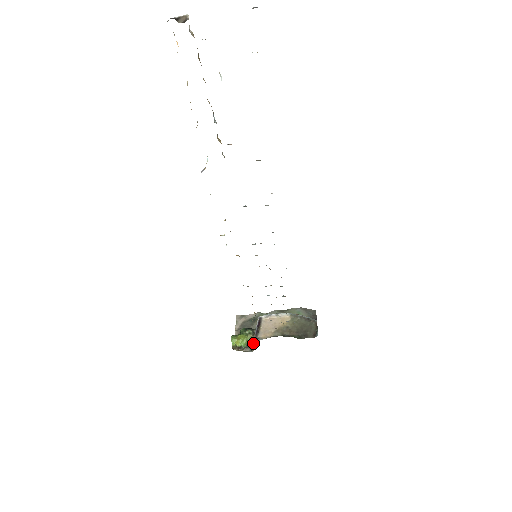
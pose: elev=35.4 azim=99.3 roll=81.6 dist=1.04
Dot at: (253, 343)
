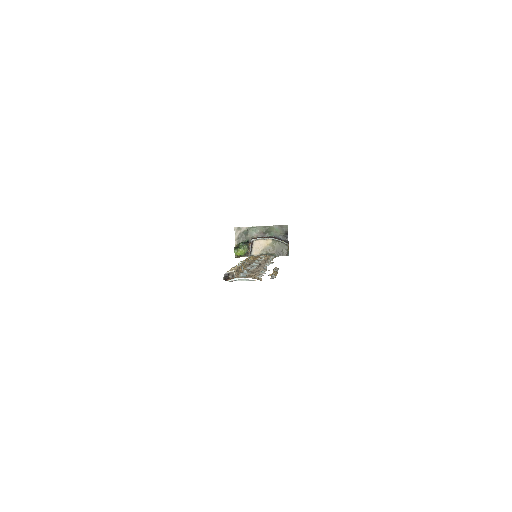
Dot at: (248, 253)
